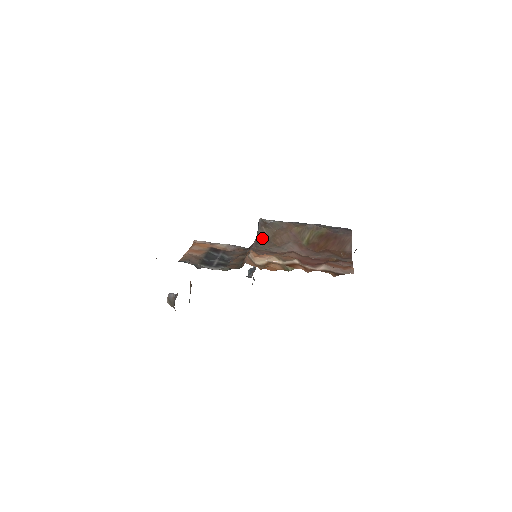
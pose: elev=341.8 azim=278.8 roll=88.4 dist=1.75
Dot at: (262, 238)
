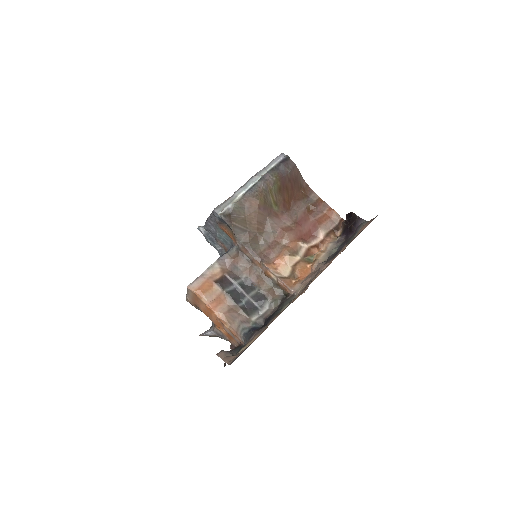
Dot at: (242, 234)
